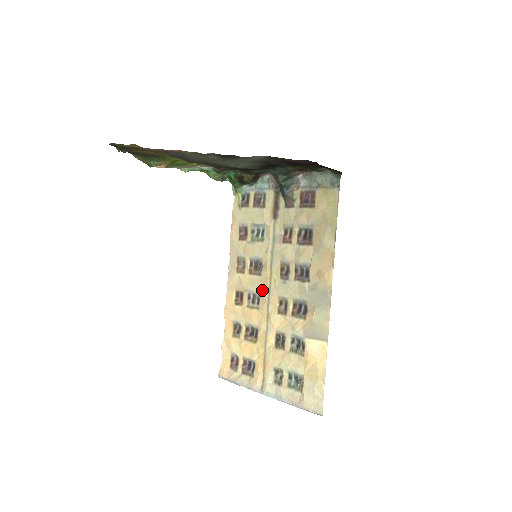
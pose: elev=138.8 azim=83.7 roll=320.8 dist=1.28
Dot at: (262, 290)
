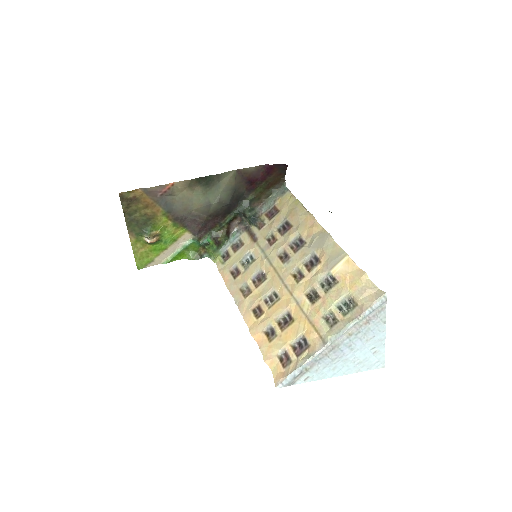
Dot at: (274, 284)
